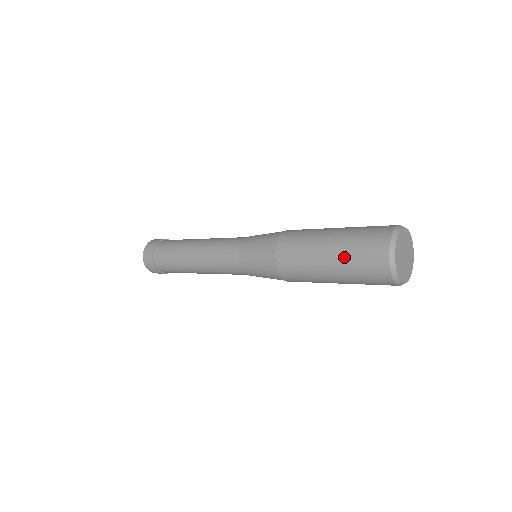
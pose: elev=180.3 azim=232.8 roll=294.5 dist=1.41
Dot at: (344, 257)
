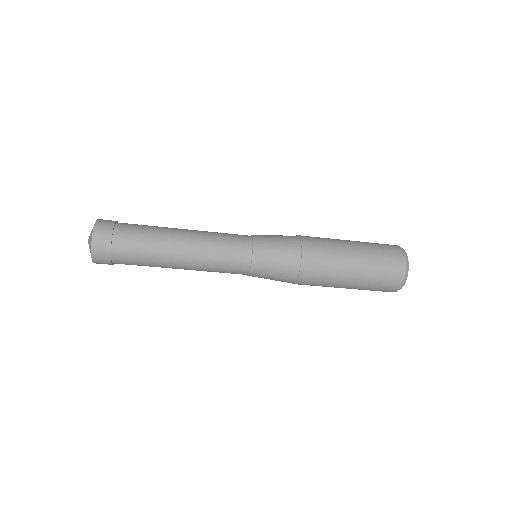
Dot at: (371, 259)
